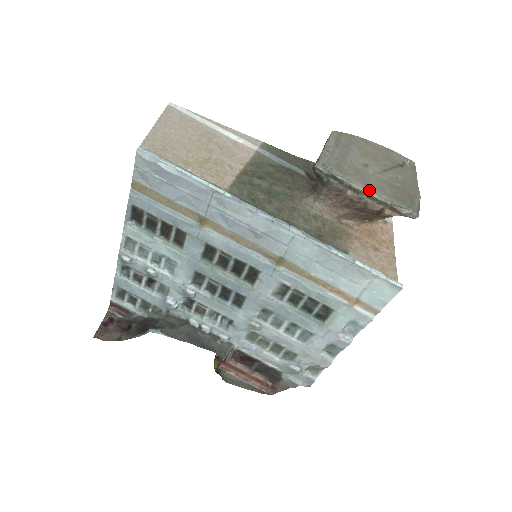
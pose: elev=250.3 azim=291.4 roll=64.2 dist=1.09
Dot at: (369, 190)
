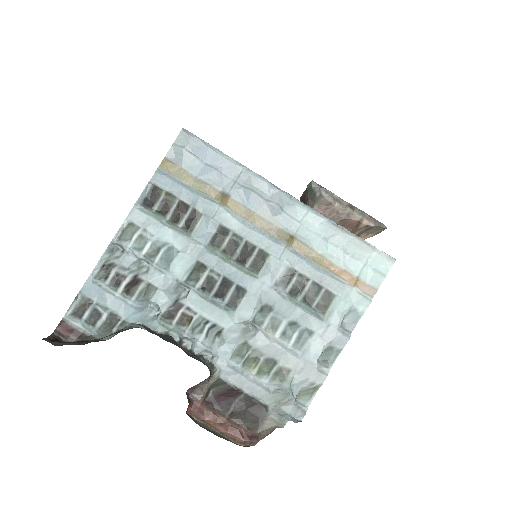
Dot at: (351, 204)
